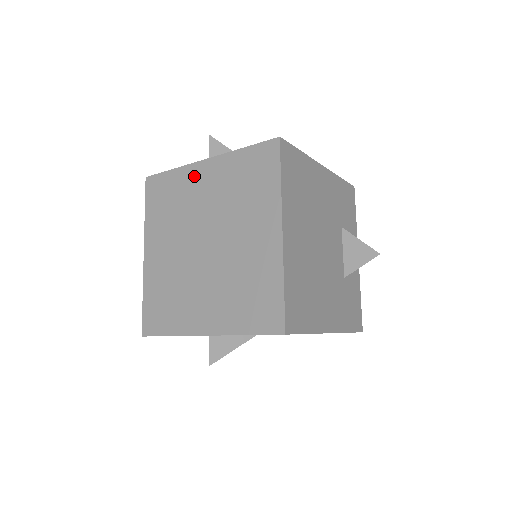
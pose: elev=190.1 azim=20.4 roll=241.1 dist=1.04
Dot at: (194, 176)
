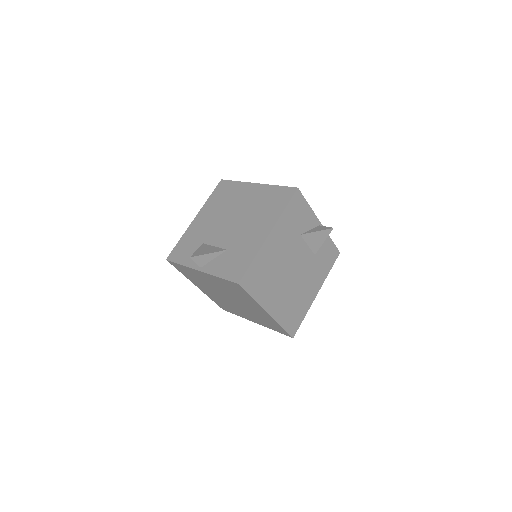
Dot at: (198, 274)
